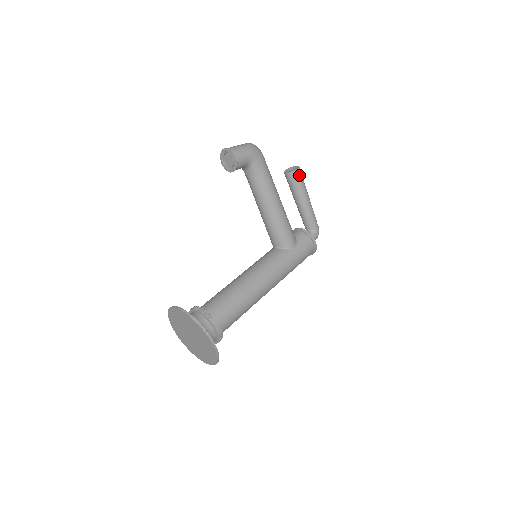
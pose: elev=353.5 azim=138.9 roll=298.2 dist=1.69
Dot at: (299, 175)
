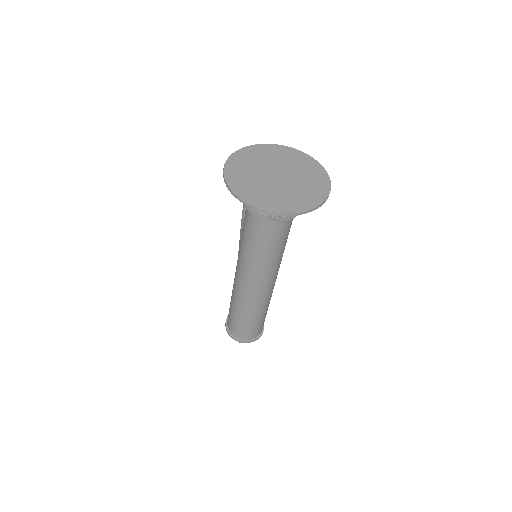
Dot at: occluded
